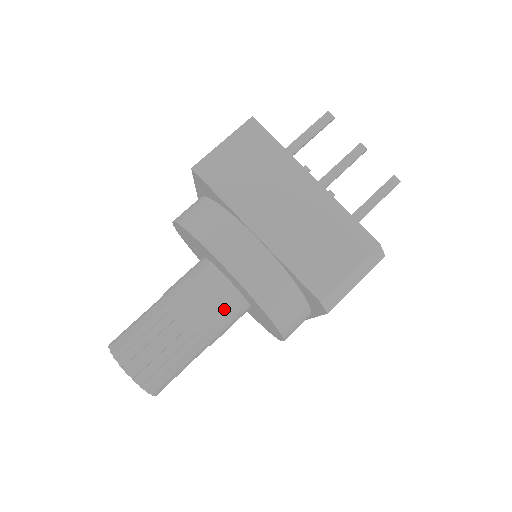
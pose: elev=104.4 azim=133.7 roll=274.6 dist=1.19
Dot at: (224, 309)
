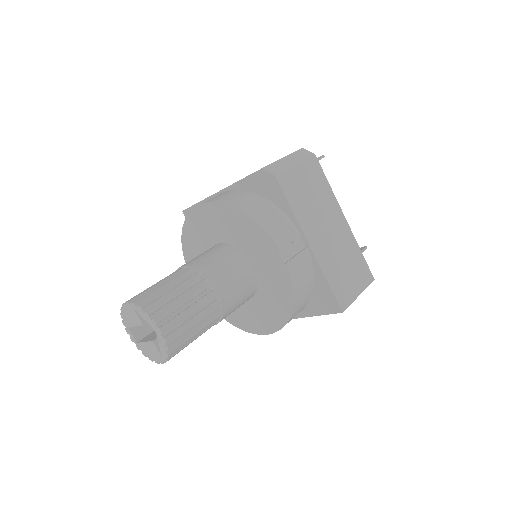
Dot at: (217, 254)
